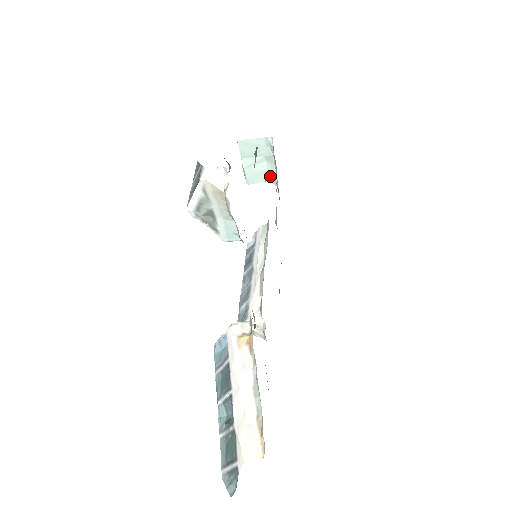
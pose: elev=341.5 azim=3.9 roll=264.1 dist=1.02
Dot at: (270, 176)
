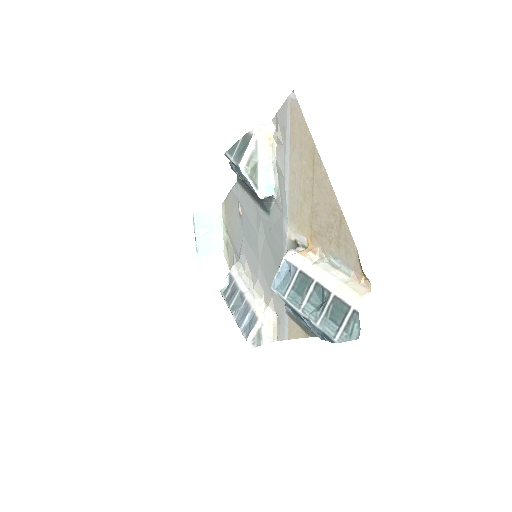
Dot at: (217, 246)
